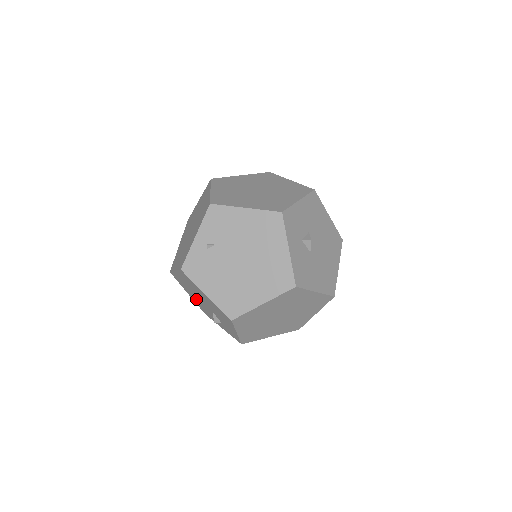
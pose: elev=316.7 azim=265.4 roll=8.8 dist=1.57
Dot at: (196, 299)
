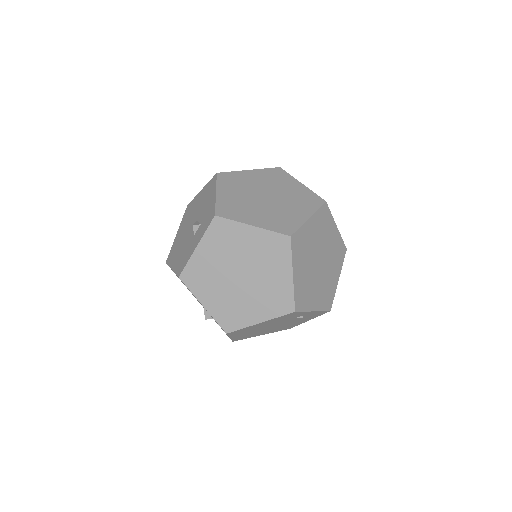
Dot at: (181, 250)
